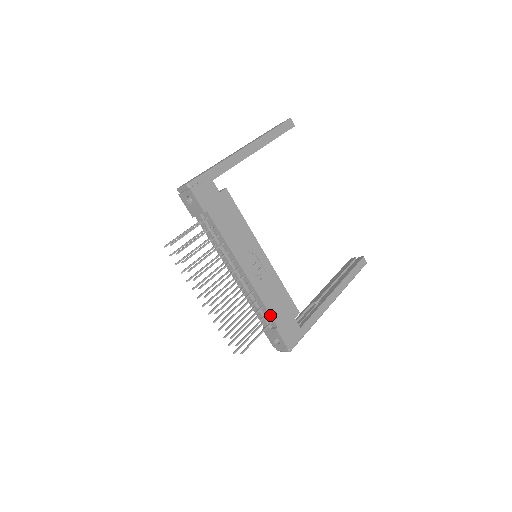
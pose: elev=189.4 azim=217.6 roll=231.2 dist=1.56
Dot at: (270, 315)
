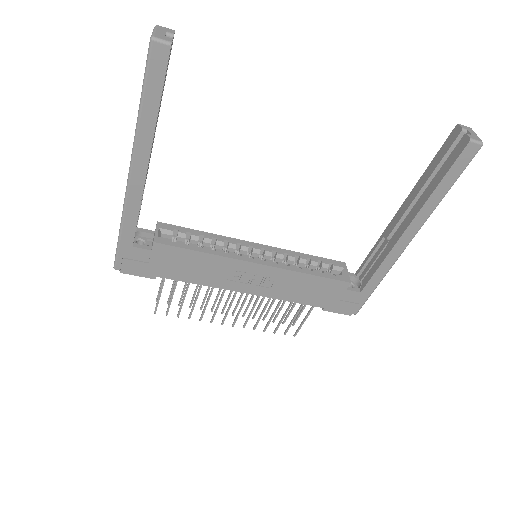
Dot at: occluded
